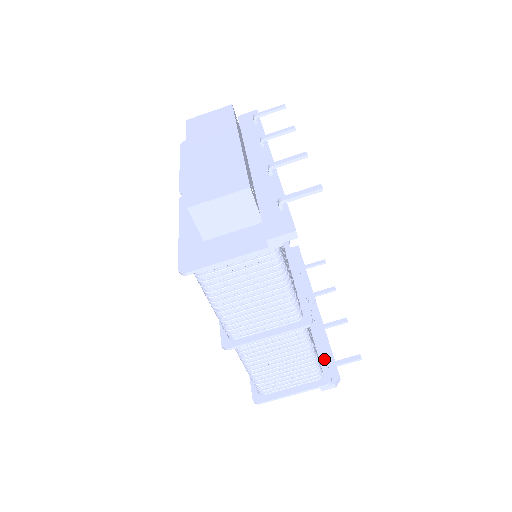
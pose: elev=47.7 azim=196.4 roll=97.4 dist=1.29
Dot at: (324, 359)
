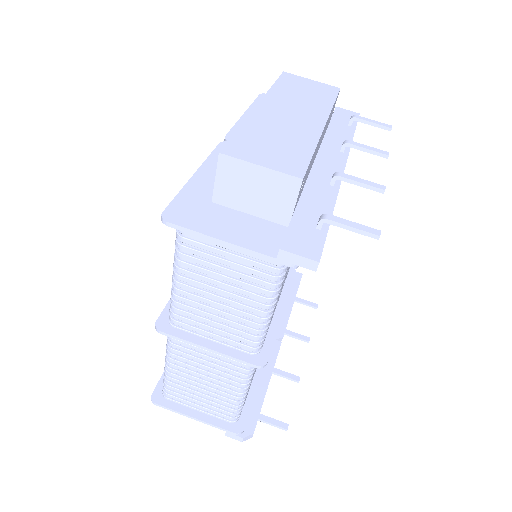
Dot at: (250, 405)
